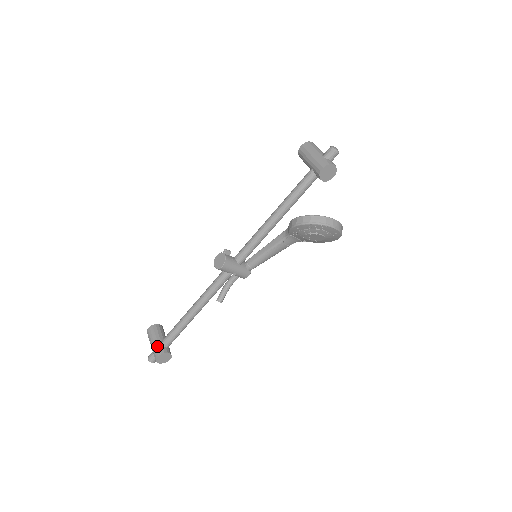
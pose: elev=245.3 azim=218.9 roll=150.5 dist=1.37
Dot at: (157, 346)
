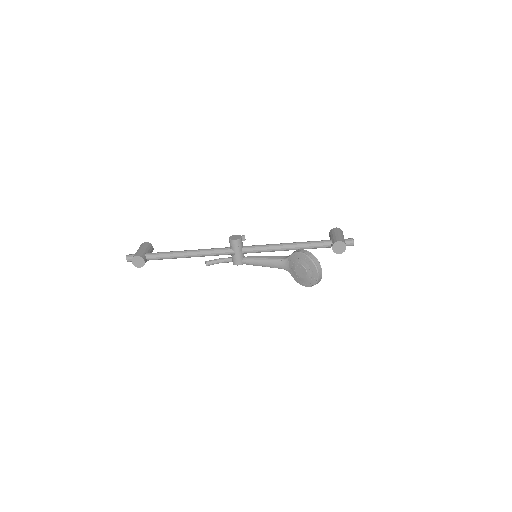
Dot at: (143, 252)
